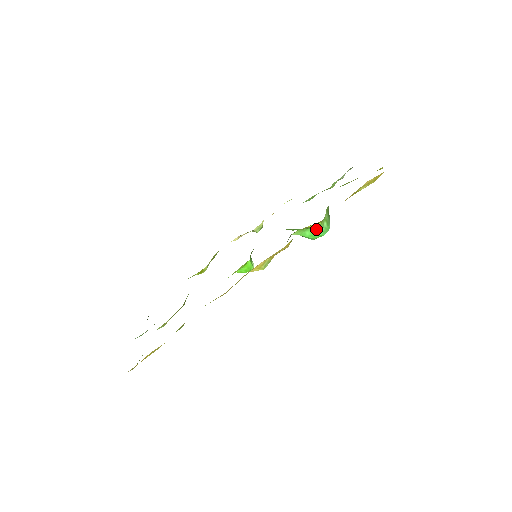
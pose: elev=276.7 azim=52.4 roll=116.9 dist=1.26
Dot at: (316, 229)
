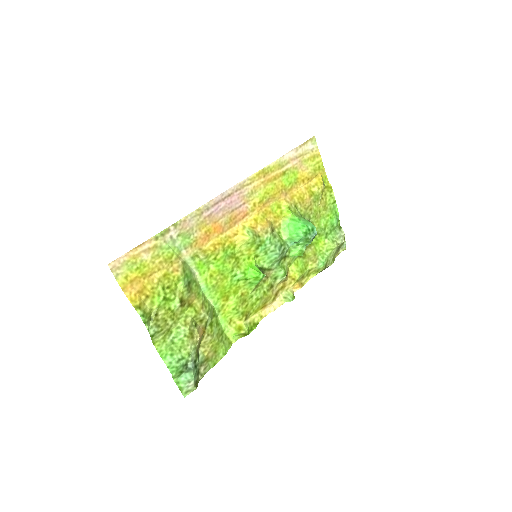
Dot at: (292, 218)
